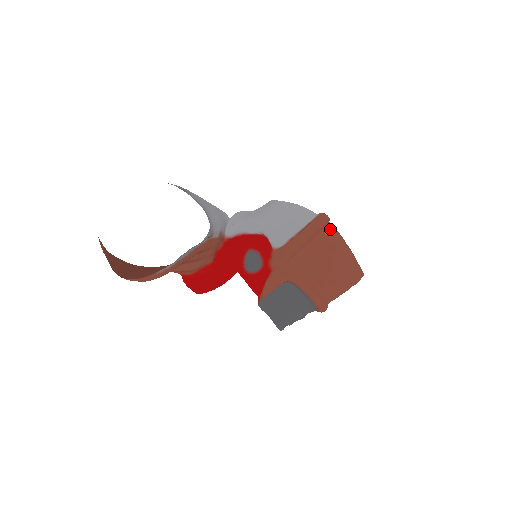
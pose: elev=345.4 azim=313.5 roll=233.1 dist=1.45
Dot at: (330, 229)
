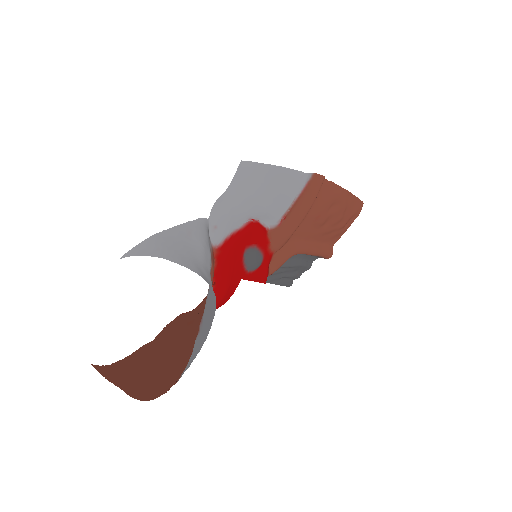
Dot at: (326, 186)
